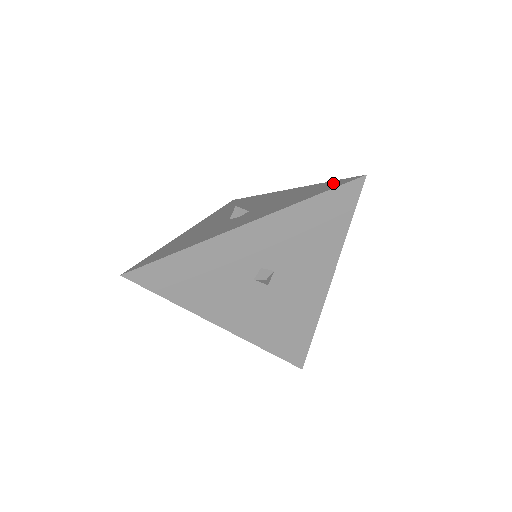
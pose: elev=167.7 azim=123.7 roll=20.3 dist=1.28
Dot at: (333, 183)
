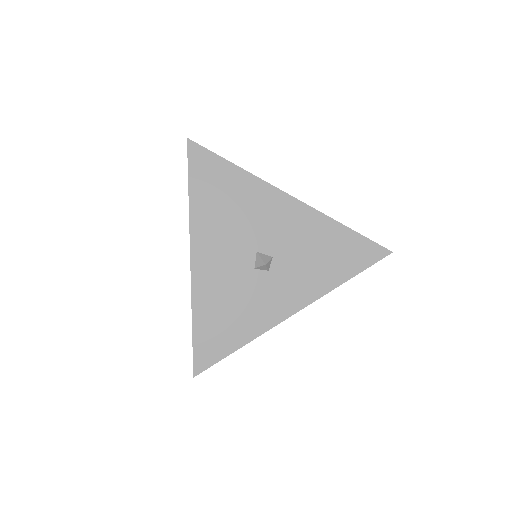
Dot at: (361, 246)
